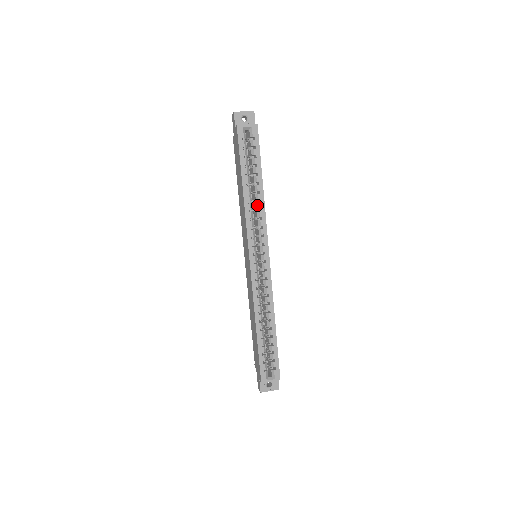
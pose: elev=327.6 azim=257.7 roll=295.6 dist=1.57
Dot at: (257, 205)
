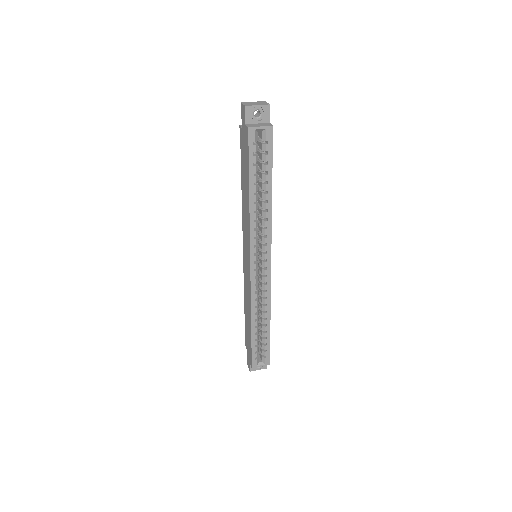
Dot at: (263, 214)
